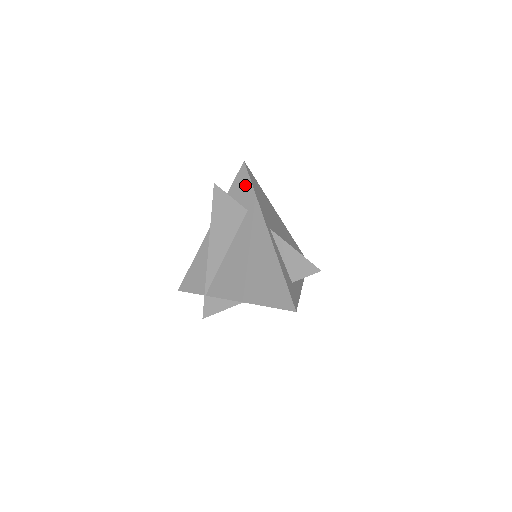
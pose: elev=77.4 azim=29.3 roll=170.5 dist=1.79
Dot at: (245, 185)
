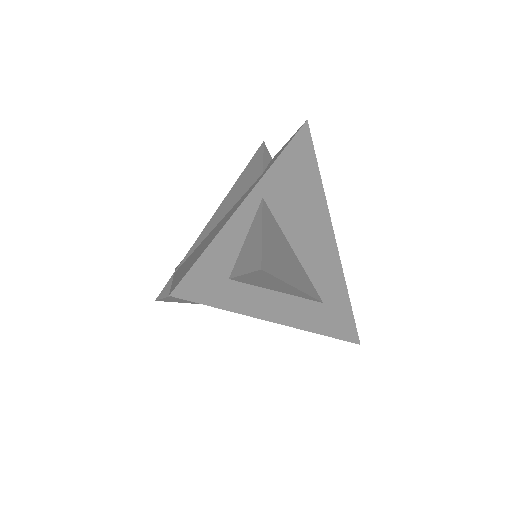
Dot at: (285, 145)
